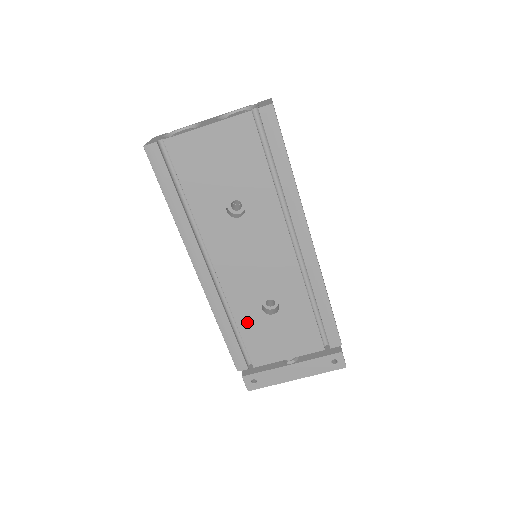
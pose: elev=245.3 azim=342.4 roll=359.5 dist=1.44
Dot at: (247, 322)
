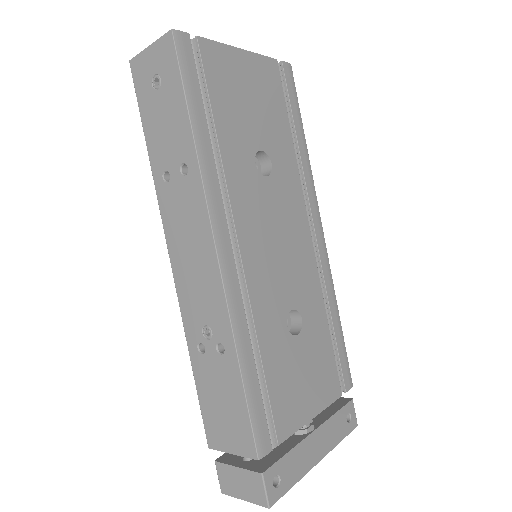
Dot at: (272, 349)
